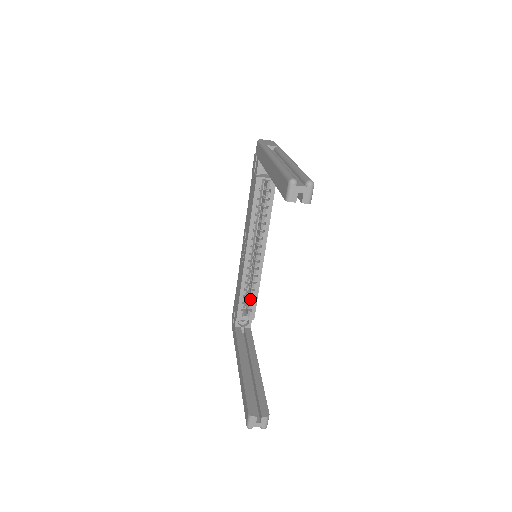
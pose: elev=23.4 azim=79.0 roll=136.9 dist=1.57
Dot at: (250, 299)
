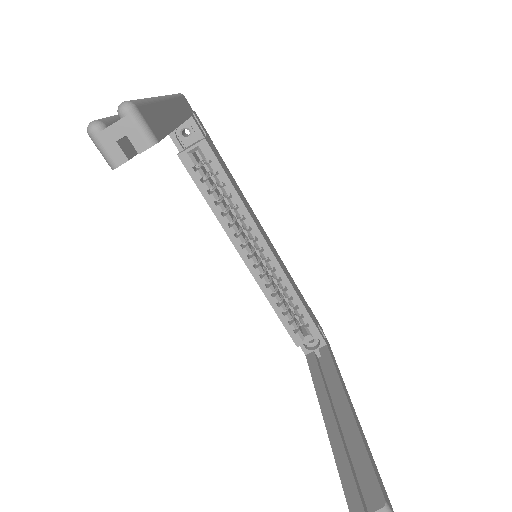
Dot at: (295, 312)
